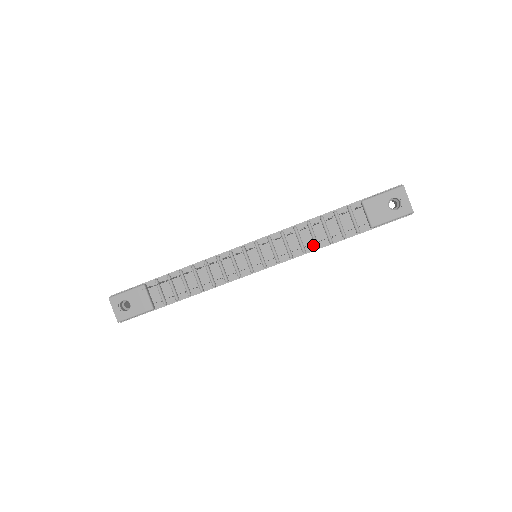
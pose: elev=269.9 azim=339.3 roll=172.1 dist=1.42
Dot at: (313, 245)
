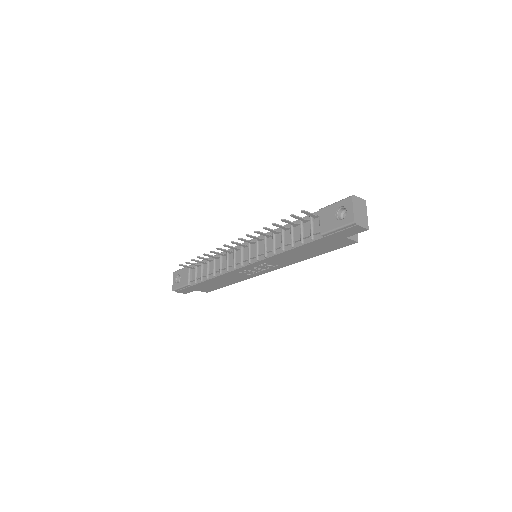
Dot at: (282, 248)
